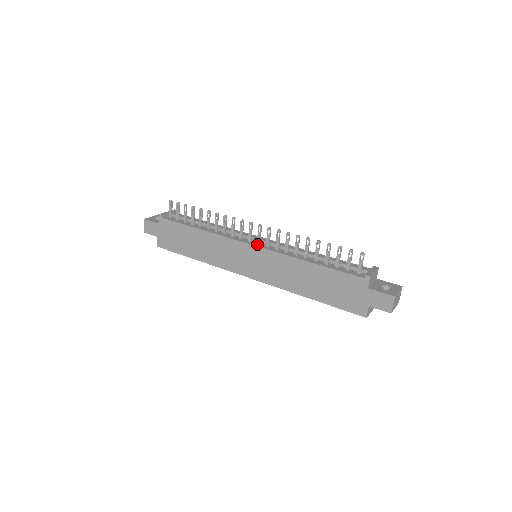
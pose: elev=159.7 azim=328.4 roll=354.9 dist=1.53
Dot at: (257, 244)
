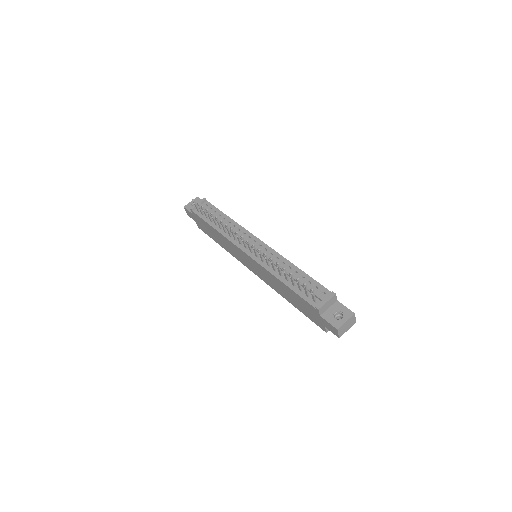
Dot at: (250, 252)
